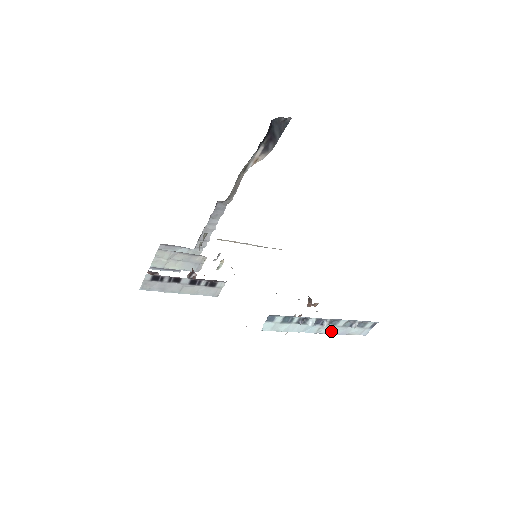
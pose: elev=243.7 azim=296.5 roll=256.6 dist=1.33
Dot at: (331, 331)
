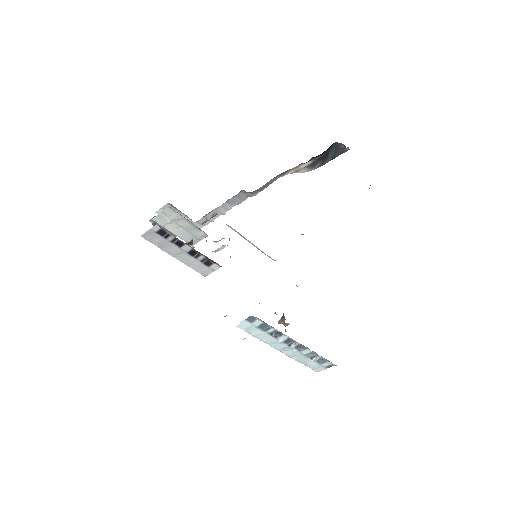
Dot at: (293, 355)
